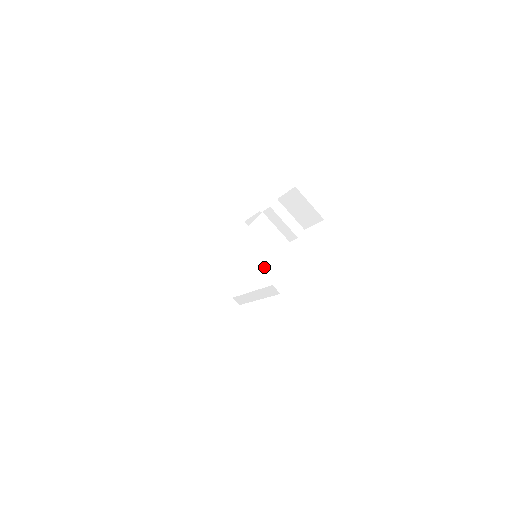
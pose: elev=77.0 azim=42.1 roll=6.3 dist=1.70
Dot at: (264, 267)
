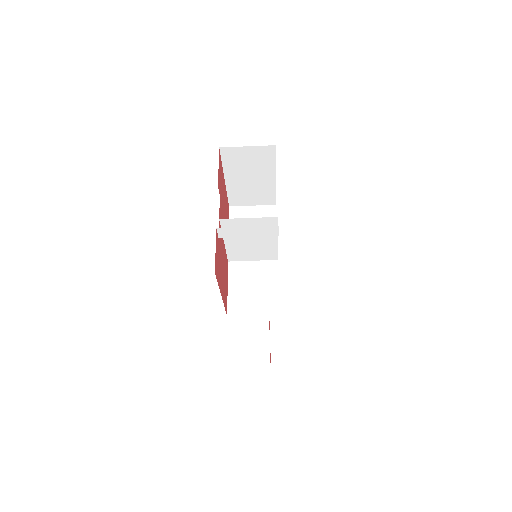
Dot at: (274, 247)
